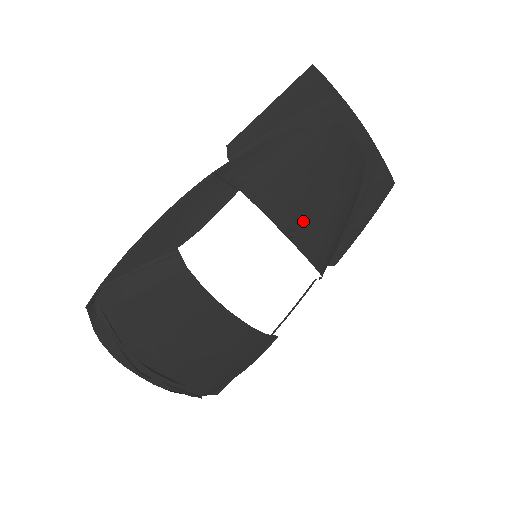
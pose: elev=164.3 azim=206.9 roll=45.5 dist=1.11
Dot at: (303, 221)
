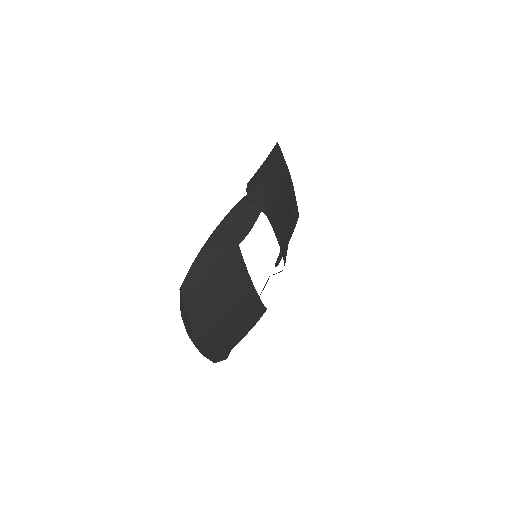
Dot at: (282, 233)
